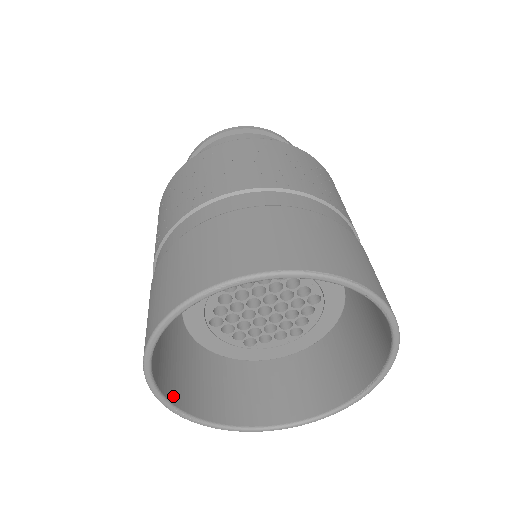
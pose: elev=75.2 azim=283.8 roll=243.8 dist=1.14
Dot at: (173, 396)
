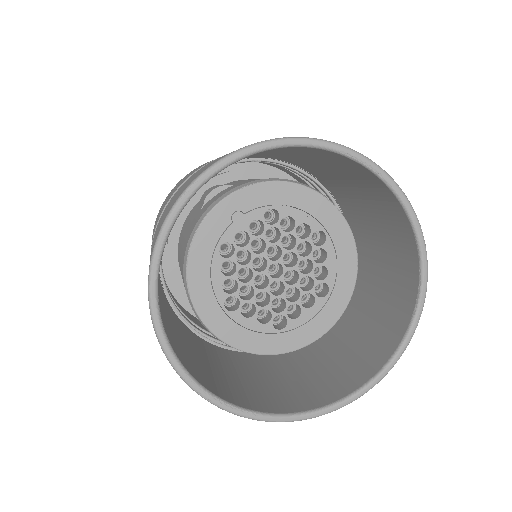
Dot at: (209, 387)
